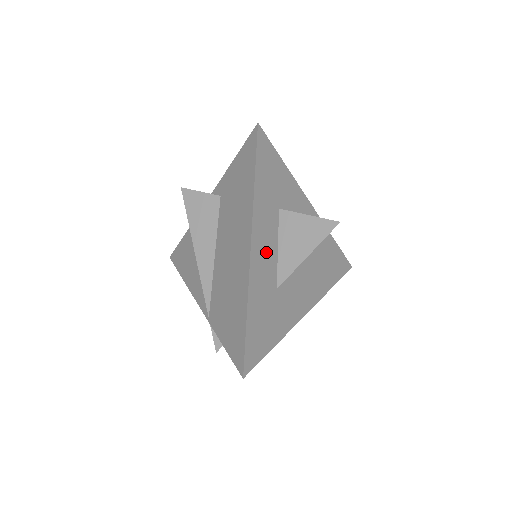
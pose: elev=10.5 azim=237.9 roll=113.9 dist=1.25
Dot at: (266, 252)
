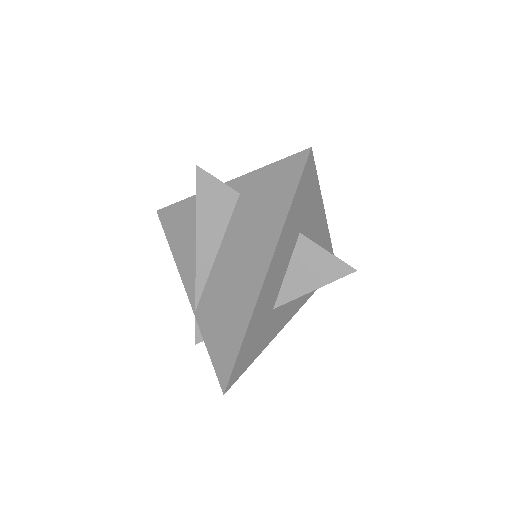
Dot at: (276, 278)
